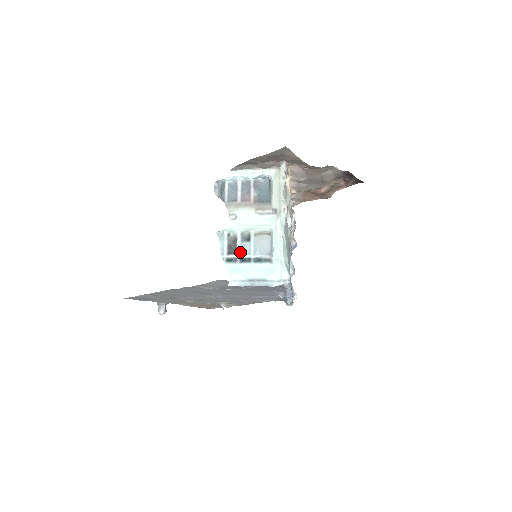
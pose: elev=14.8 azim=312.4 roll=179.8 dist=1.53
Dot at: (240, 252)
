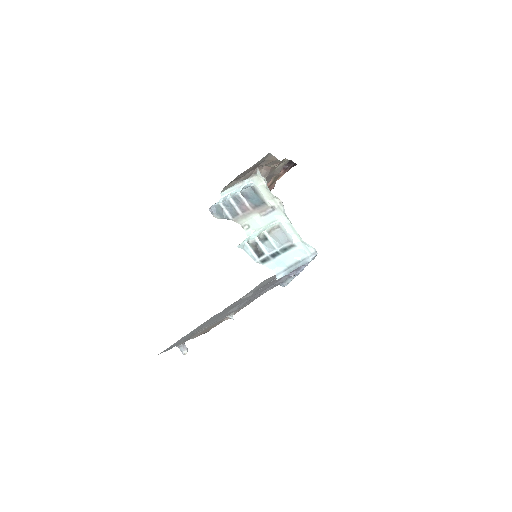
Dot at: (267, 251)
